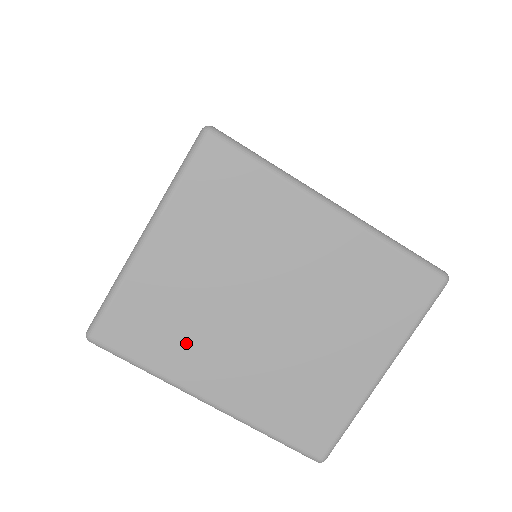
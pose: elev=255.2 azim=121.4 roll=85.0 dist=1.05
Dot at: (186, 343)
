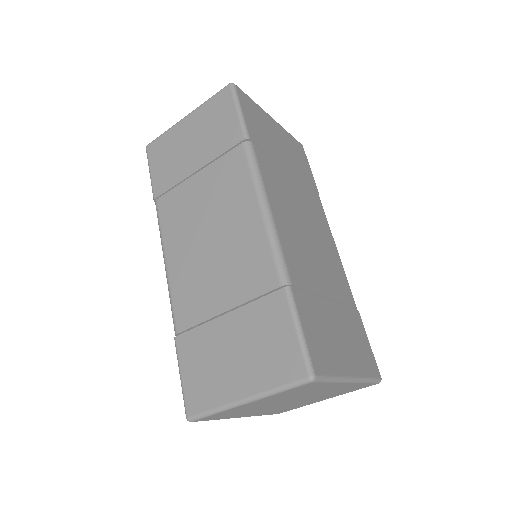
Dot at: (242, 413)
